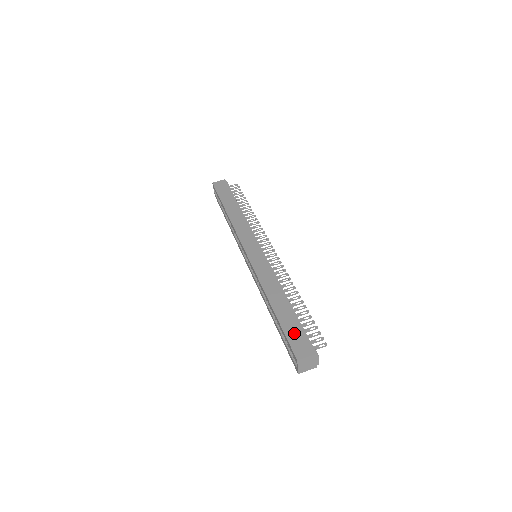
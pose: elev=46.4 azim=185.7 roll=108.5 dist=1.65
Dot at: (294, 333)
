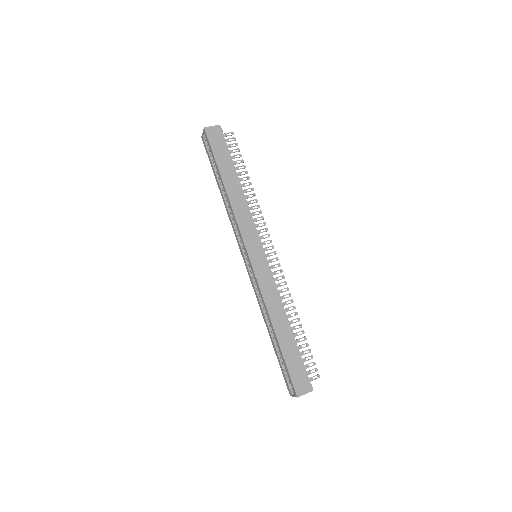
Dot at: (295, 367)
